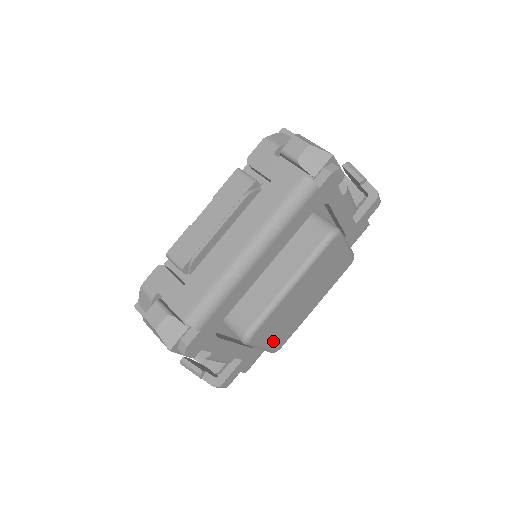
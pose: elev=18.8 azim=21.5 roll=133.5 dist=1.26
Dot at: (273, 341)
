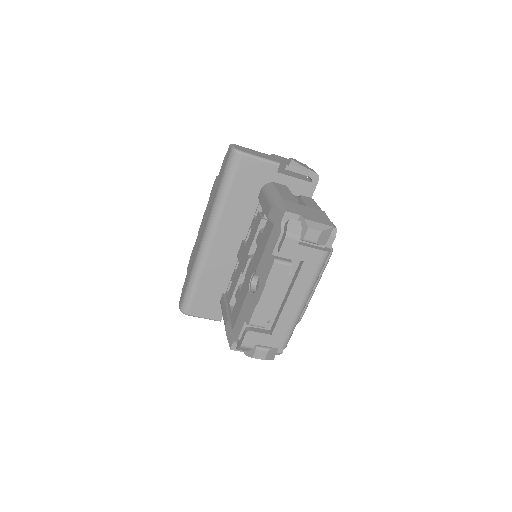
Dot at: occluded
